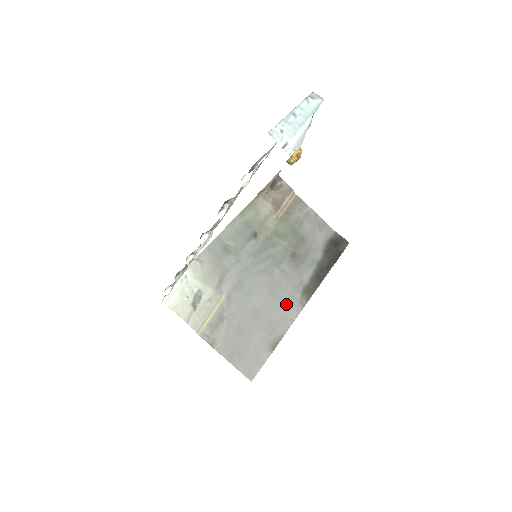
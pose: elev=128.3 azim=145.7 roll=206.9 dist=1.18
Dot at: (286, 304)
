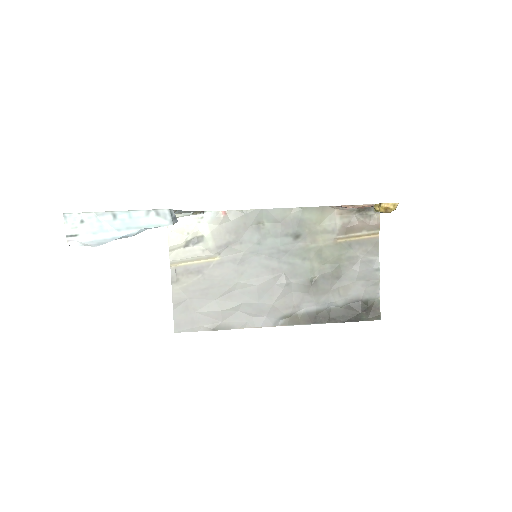
Dot at: (262, 310)
